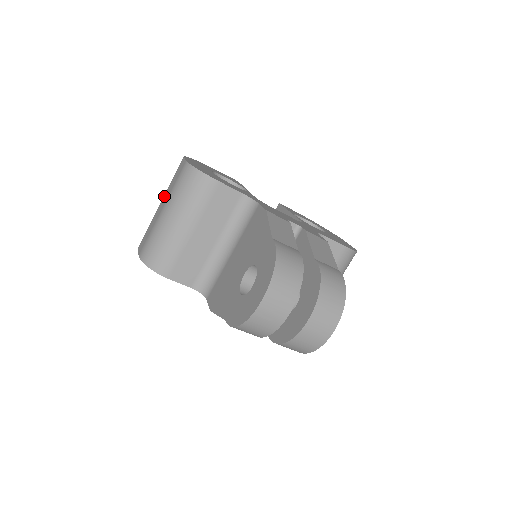
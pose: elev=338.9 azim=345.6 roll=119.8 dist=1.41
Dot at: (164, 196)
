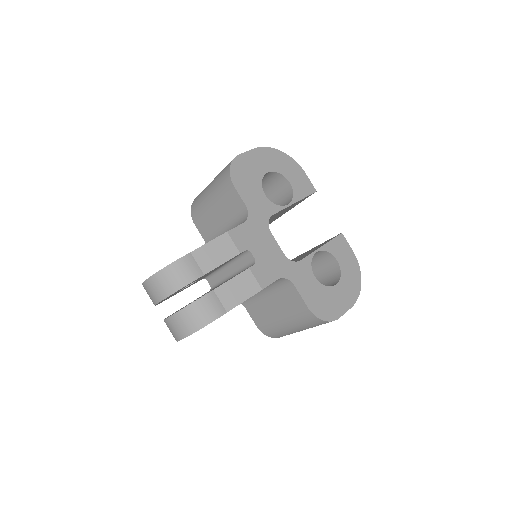
Dot at: occluded
